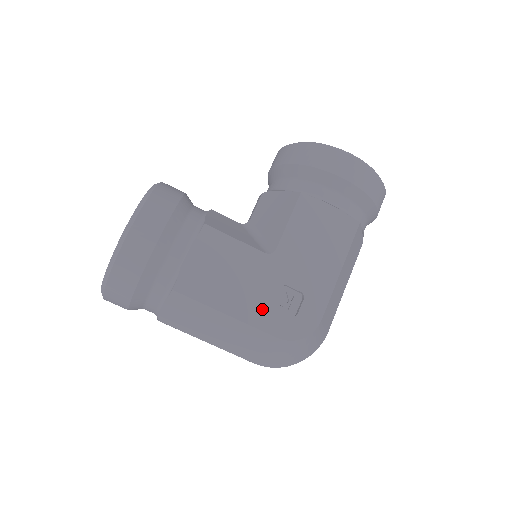
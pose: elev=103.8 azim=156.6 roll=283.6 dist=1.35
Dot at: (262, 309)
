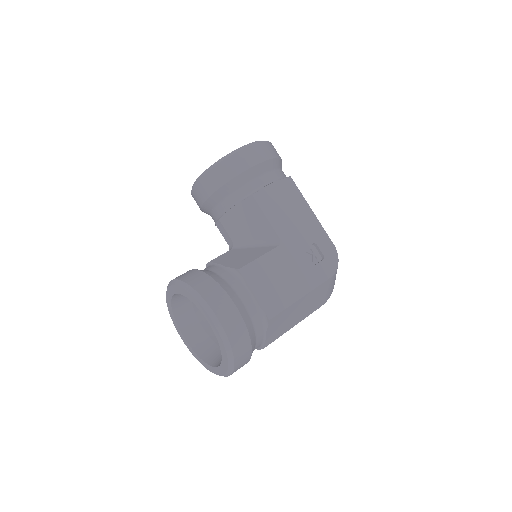
Dot at: (310, 274)
